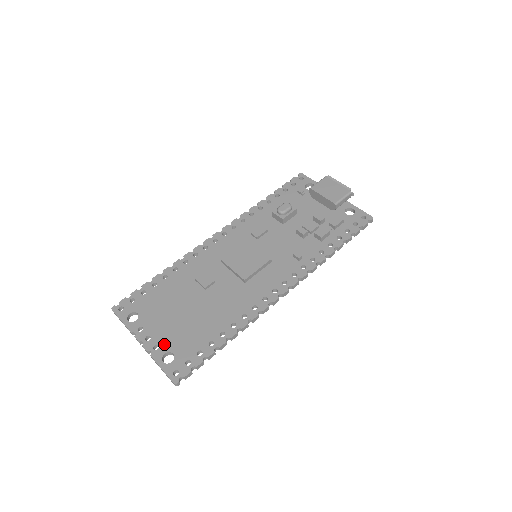
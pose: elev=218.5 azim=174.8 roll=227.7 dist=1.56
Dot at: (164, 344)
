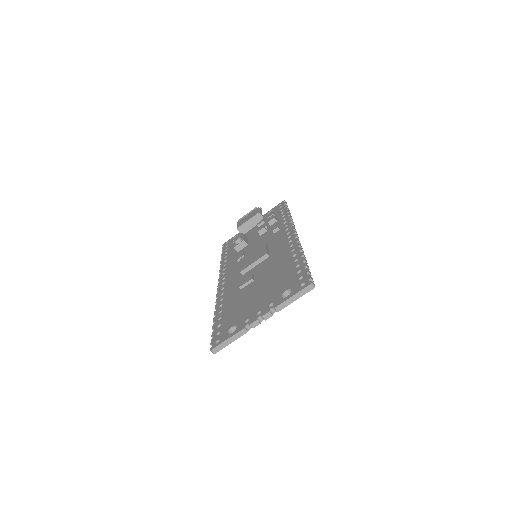
Dot at: (273, 299)
